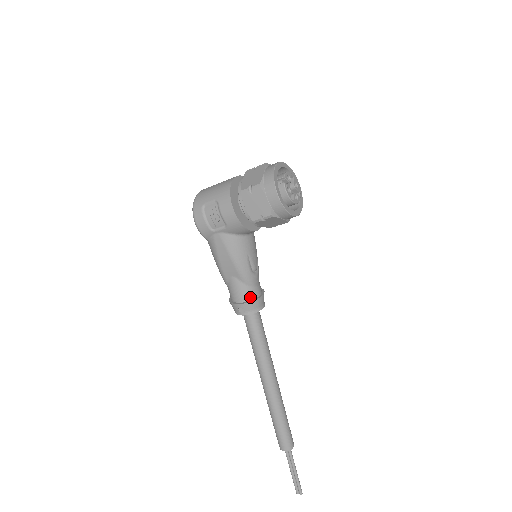
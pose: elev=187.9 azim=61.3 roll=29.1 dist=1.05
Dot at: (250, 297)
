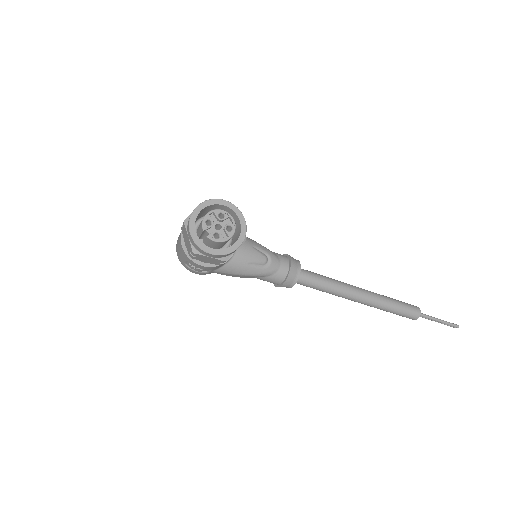
Dot at: (281, 279)
